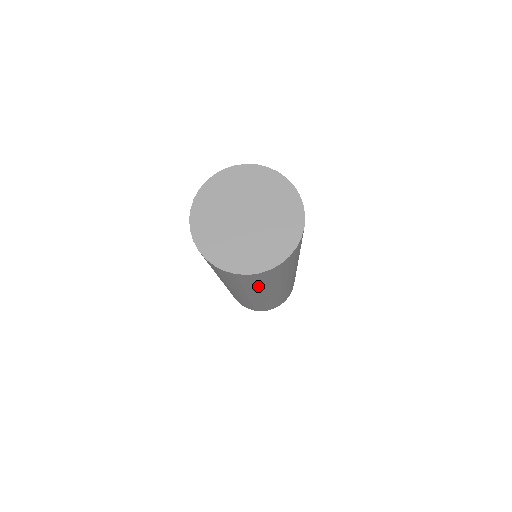
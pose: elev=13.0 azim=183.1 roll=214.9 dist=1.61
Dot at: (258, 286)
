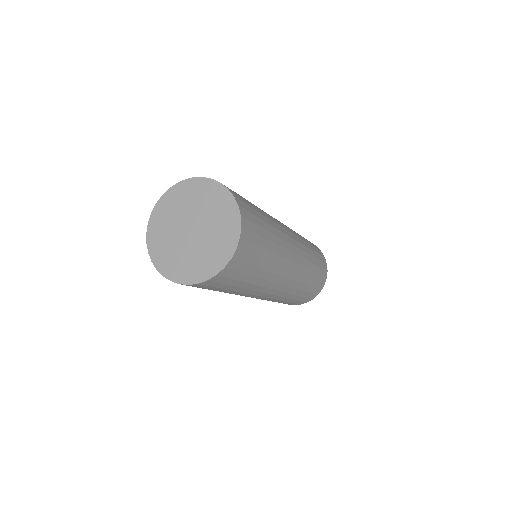
Dot at: (228, 291)
